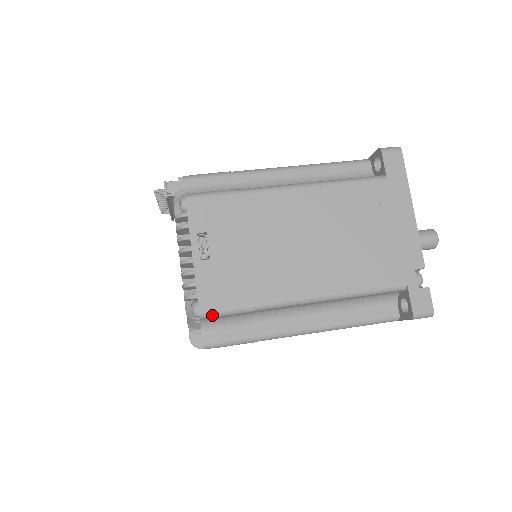
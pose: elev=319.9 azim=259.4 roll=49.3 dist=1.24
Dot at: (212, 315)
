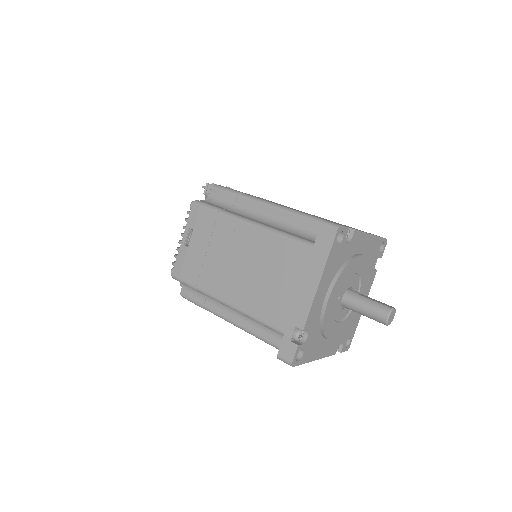
Dot at: (177, 280)
